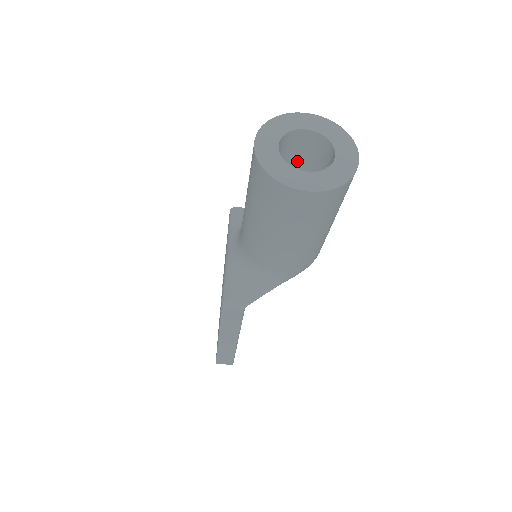
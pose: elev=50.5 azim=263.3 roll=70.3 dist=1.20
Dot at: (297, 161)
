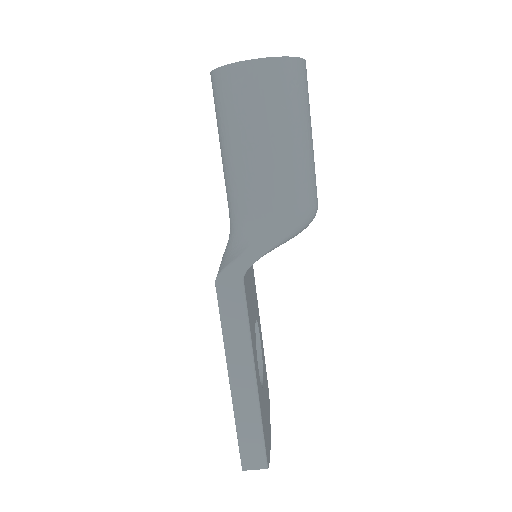
Dot at: occluded
